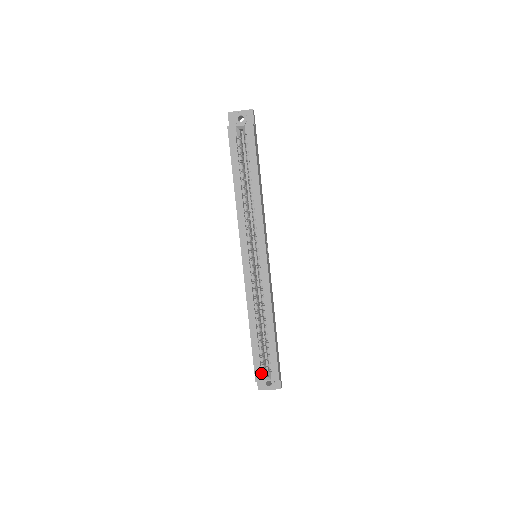
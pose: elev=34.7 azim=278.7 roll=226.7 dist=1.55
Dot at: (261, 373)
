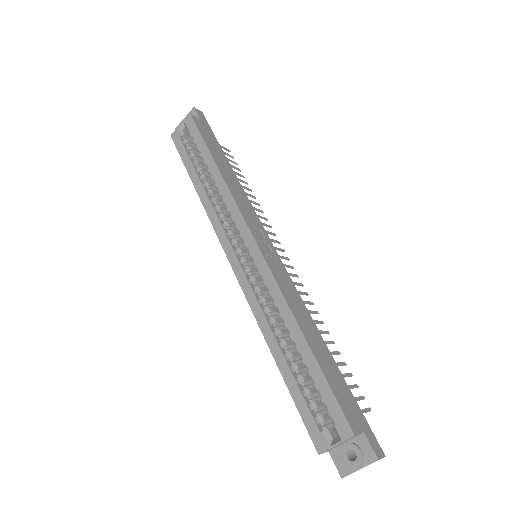
Dot at: (320, 433)
